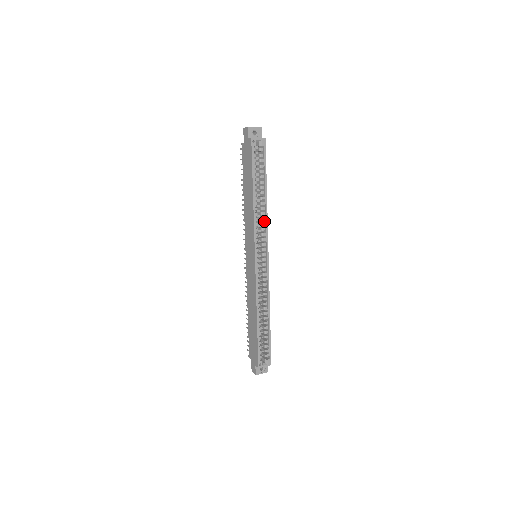
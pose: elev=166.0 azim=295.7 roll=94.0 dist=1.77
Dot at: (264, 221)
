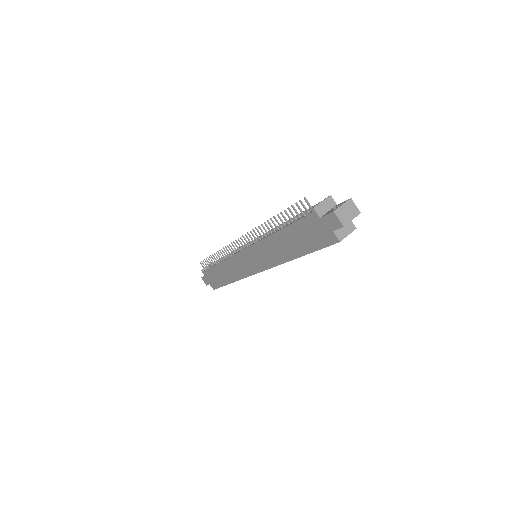
Dot at: occluded
